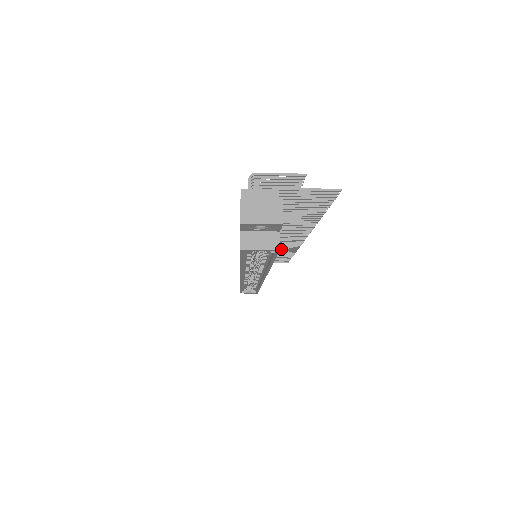
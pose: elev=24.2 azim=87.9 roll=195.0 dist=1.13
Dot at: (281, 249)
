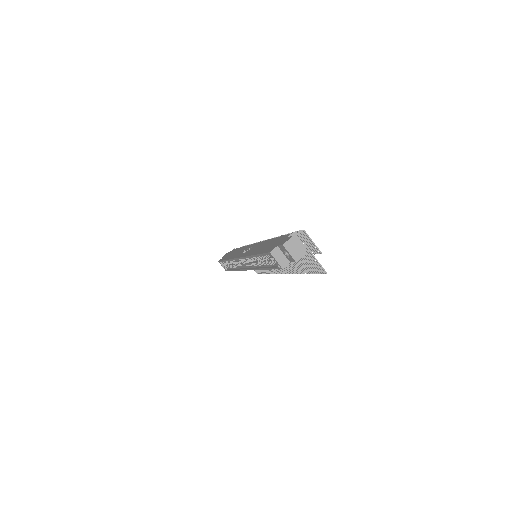
Dot at: occluded
